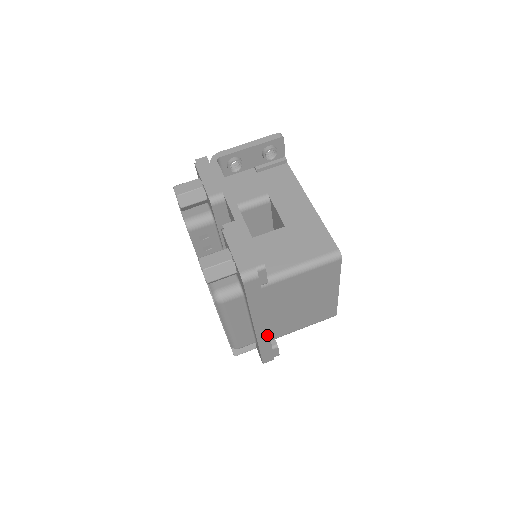
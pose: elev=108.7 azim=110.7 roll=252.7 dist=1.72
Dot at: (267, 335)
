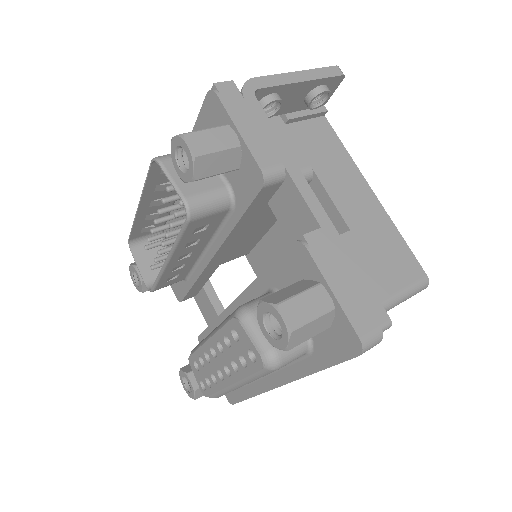
Dot at: occluded
